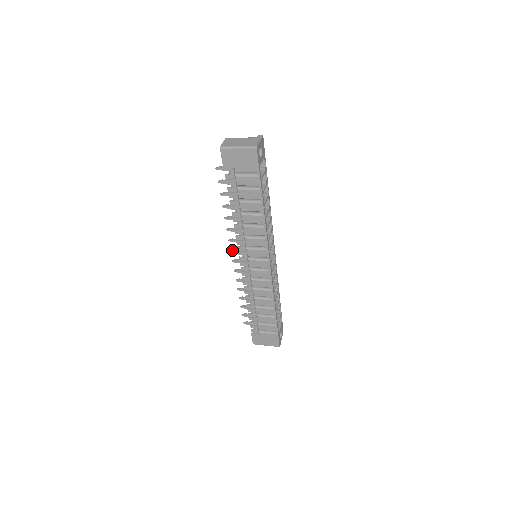
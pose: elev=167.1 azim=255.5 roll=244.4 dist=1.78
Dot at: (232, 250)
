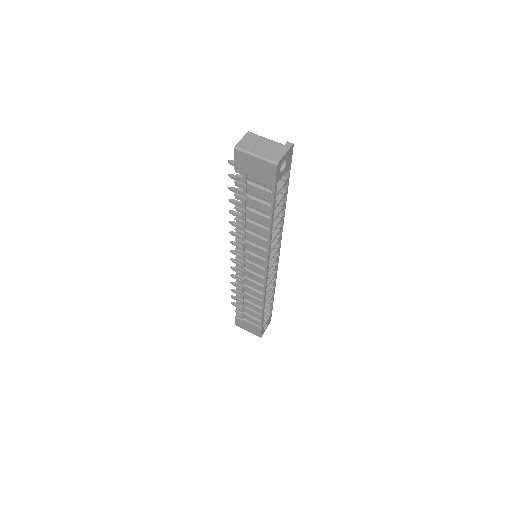
Dot at: (231, 242)
